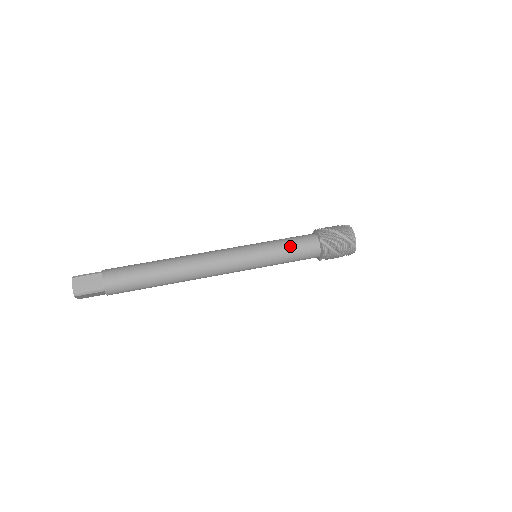
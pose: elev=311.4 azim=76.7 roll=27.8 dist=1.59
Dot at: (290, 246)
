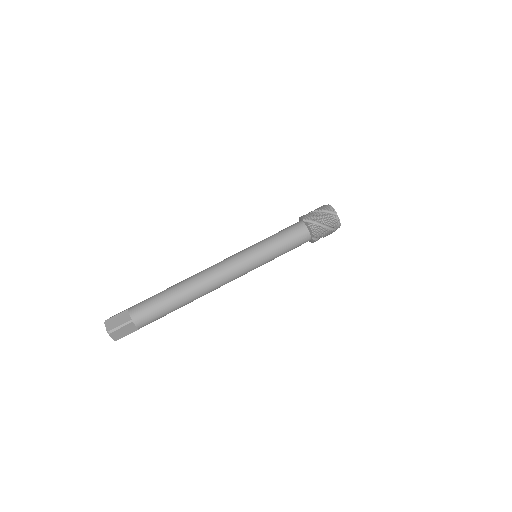
Dot at: (287, 249)
